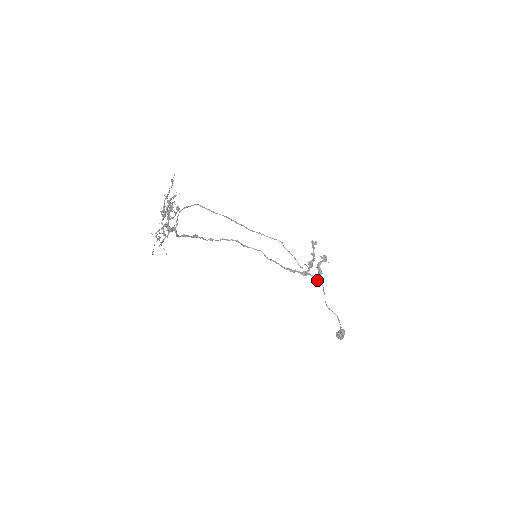
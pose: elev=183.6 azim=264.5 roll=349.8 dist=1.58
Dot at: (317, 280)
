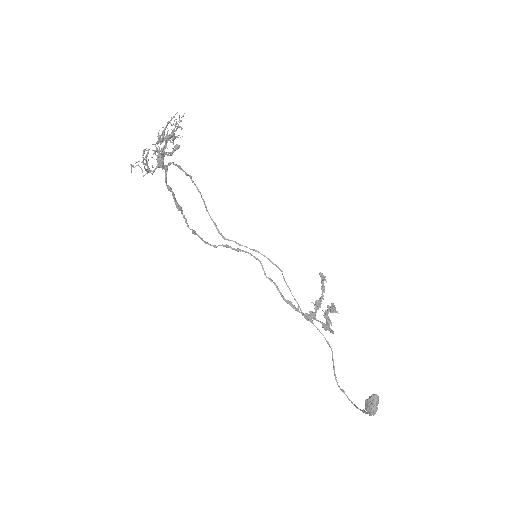
Dot at: (327, 326)
